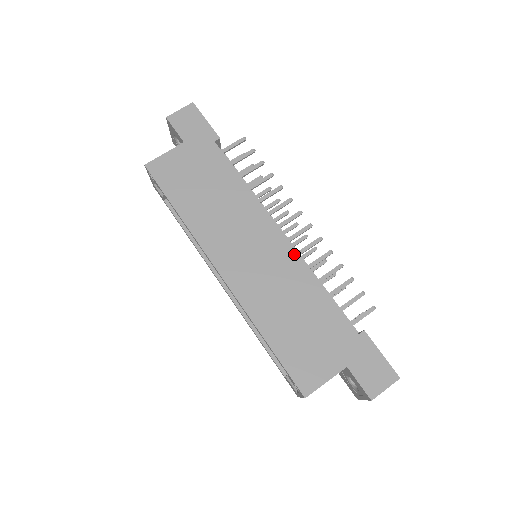
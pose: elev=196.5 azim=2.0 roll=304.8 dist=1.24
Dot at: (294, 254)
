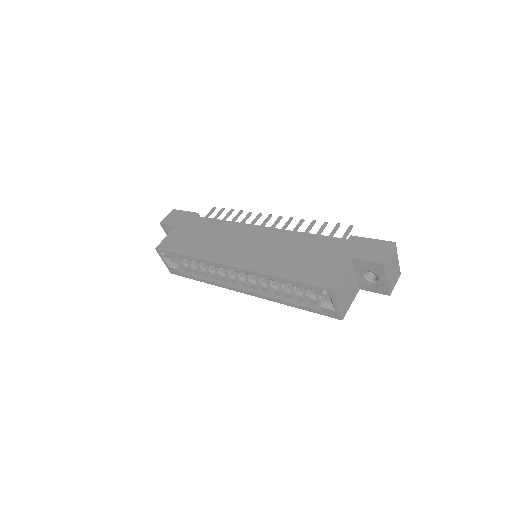
Dot at: (276, 230)
